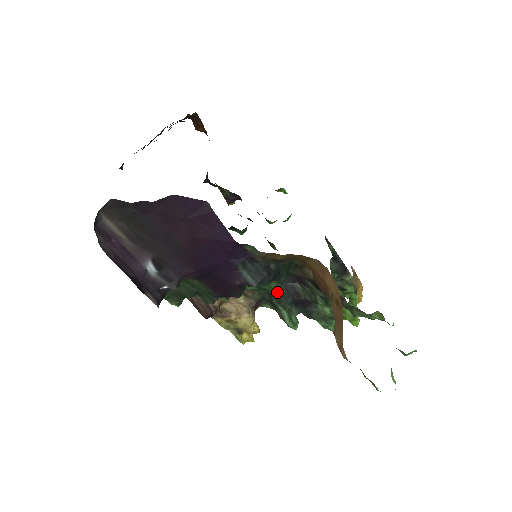
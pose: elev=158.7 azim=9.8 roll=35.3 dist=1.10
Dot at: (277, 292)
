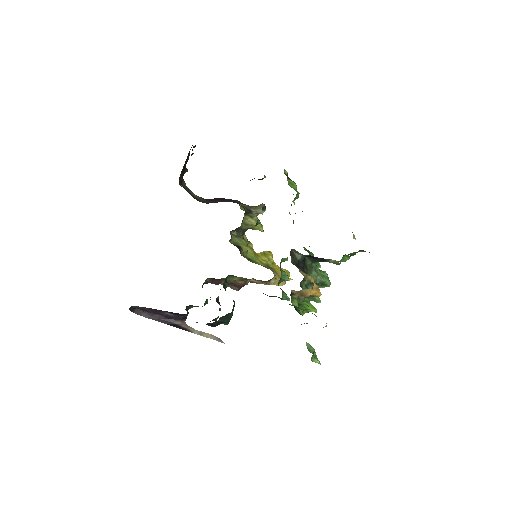
Dot at: occluded
